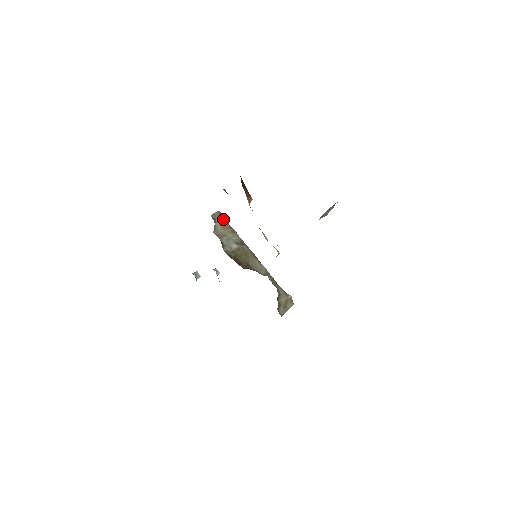
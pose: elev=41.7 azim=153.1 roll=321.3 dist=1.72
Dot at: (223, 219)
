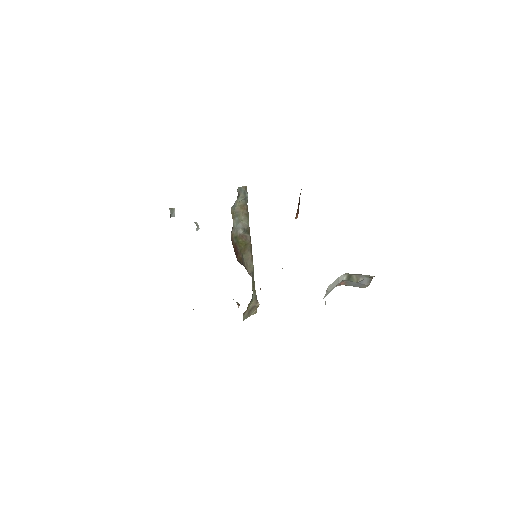
Dot at: (246, 197)
